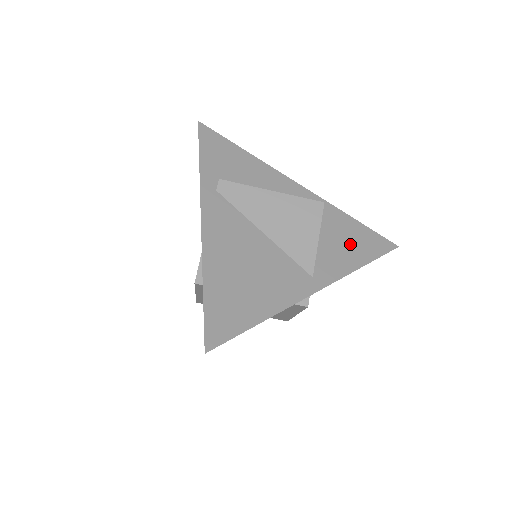
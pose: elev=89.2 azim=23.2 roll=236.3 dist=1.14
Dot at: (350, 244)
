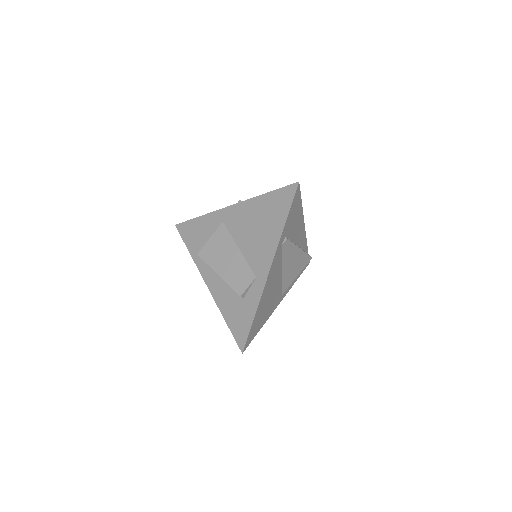
Dot at: occluded
